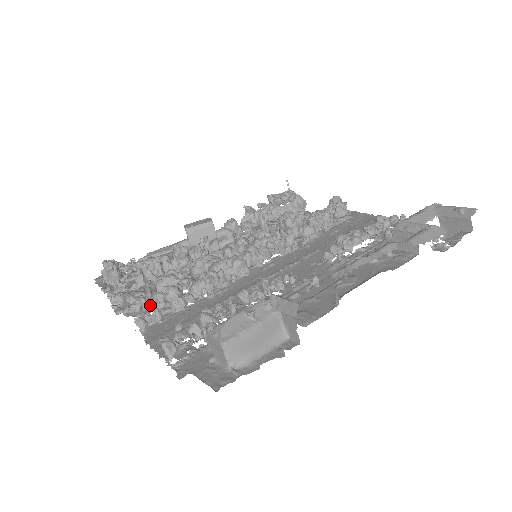
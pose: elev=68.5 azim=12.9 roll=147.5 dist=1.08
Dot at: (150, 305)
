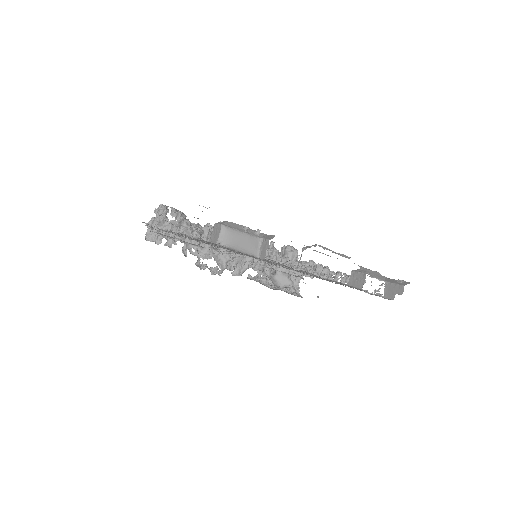
Dot at: (181, 222)
